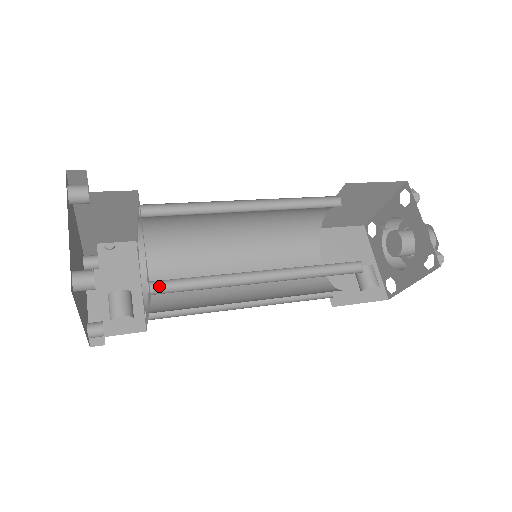
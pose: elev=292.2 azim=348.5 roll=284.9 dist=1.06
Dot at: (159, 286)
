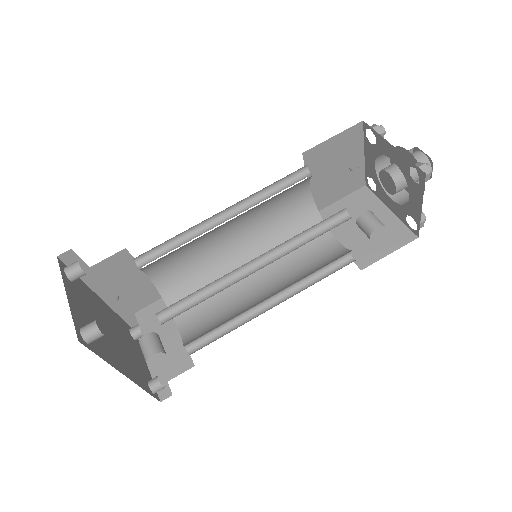
Dot at: (168, 315)
